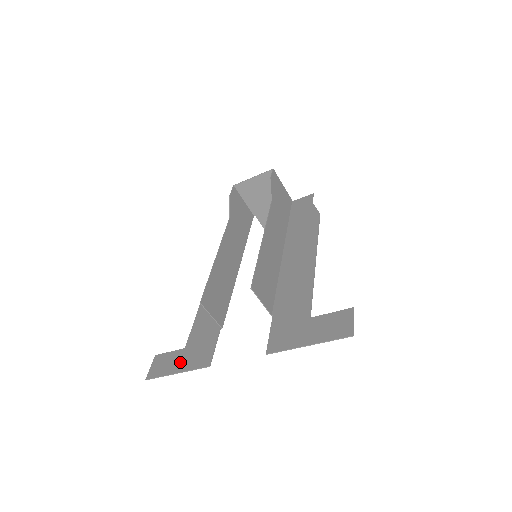
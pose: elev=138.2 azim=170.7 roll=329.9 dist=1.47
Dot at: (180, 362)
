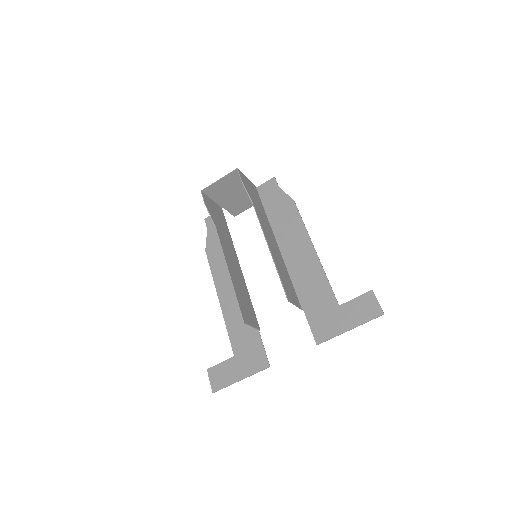
Dot at: (238, 370)
